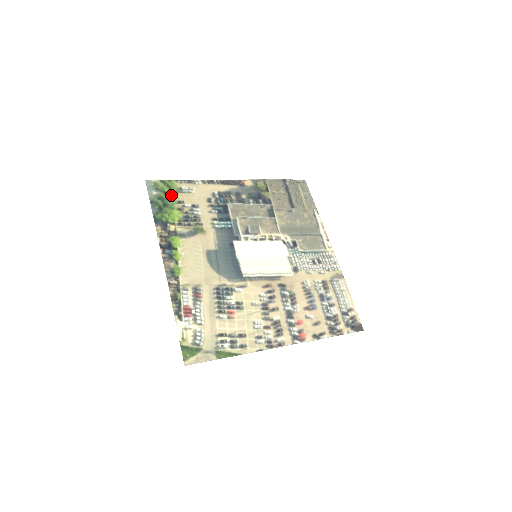
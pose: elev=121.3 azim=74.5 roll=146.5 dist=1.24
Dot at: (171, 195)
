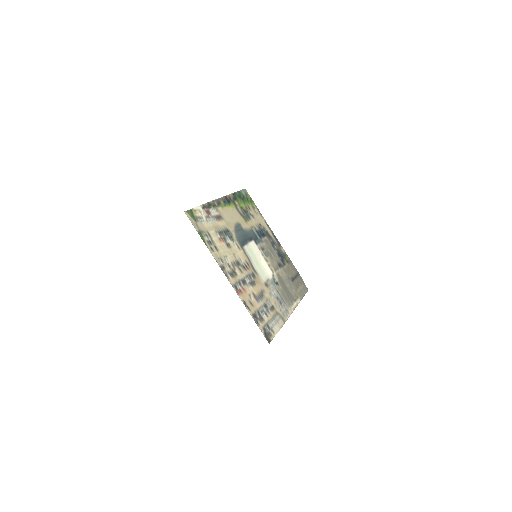
Dot at: (249, 202)
